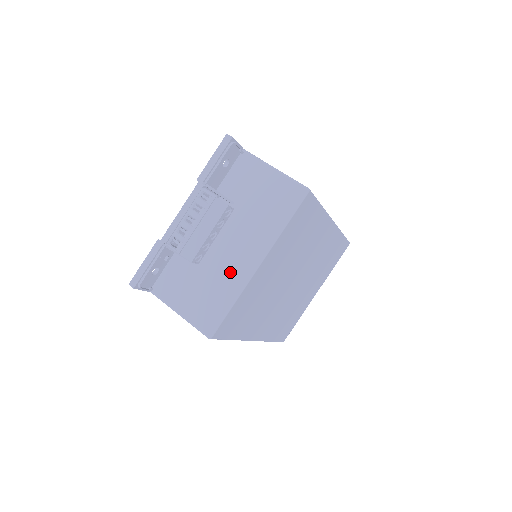
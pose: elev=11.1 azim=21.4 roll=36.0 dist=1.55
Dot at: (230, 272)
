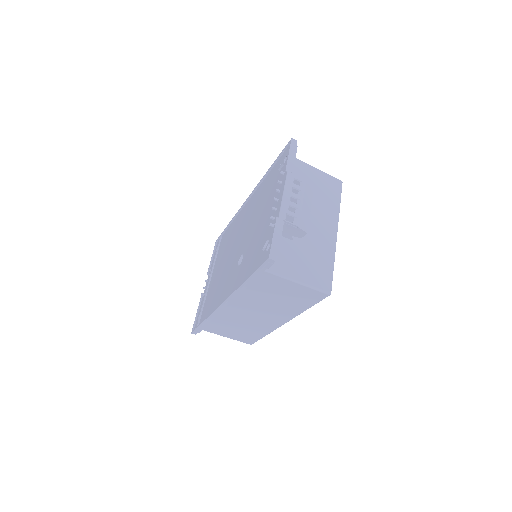
Dot at: (322, 242)
